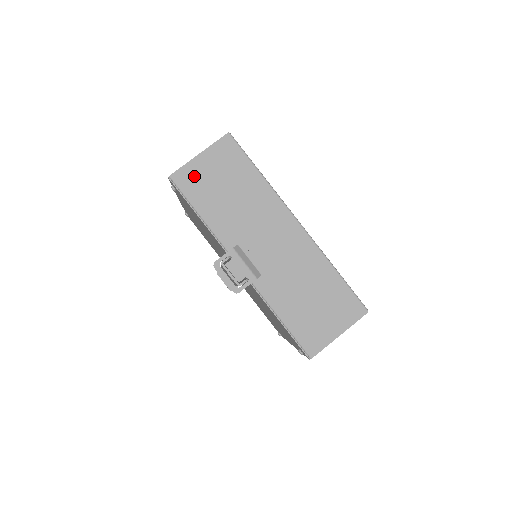
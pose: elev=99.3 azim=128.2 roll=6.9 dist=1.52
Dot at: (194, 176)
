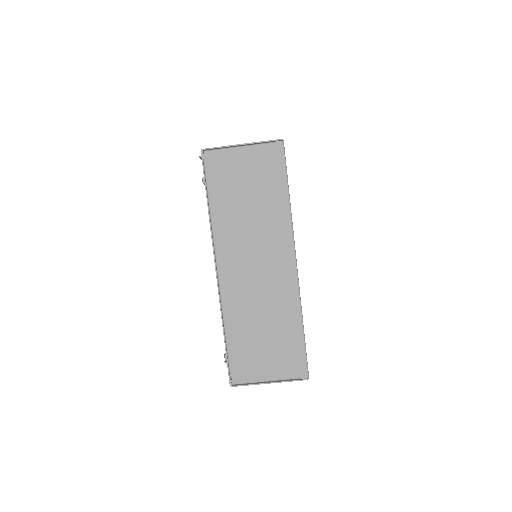
Dot at: occluded
